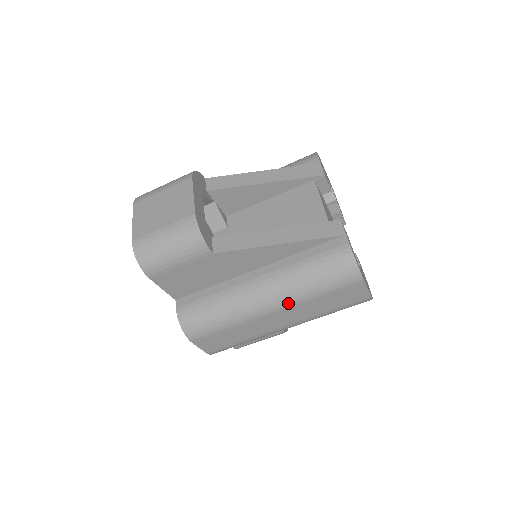
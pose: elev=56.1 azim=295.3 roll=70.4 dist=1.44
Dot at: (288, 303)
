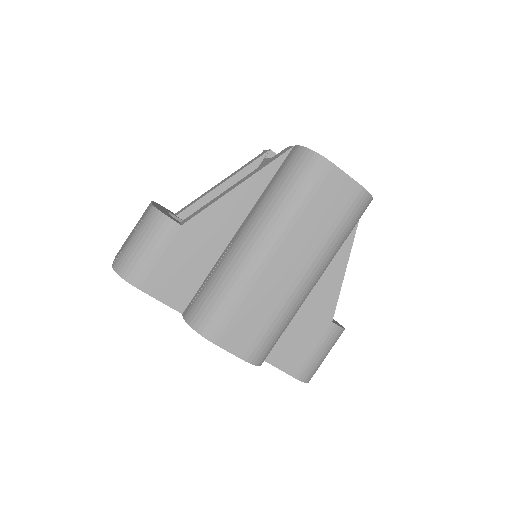
Dot at: (278, 232)
